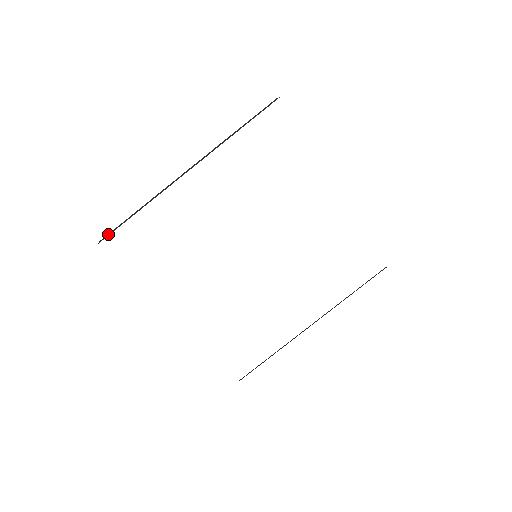
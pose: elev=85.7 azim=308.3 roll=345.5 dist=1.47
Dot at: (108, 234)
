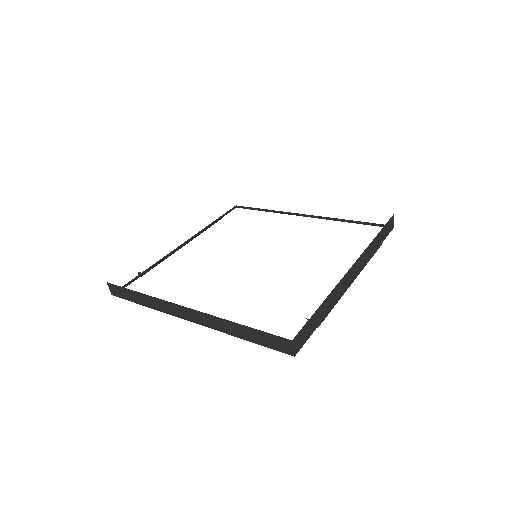
Dot at: occluded
